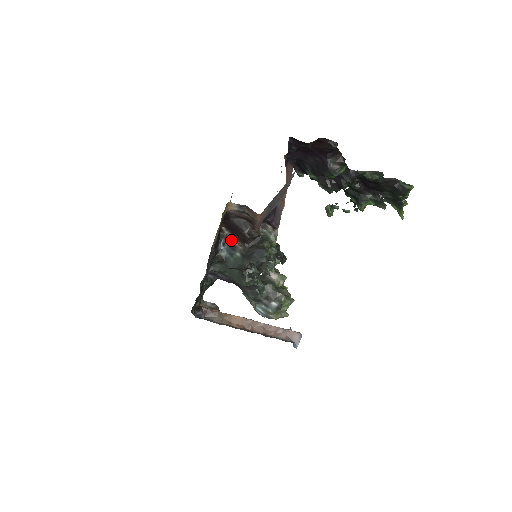
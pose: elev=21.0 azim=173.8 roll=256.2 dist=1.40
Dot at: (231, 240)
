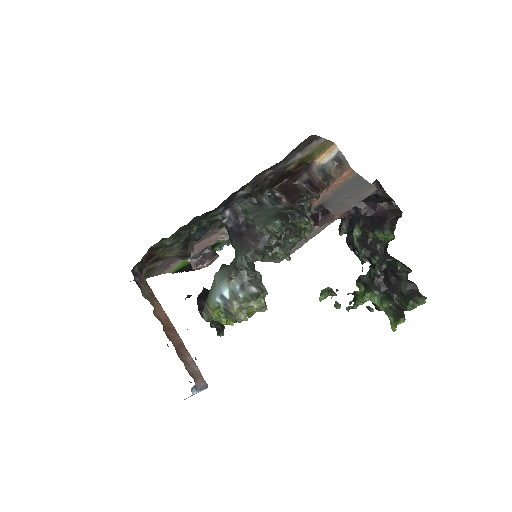
Dot at: (278, 198)
